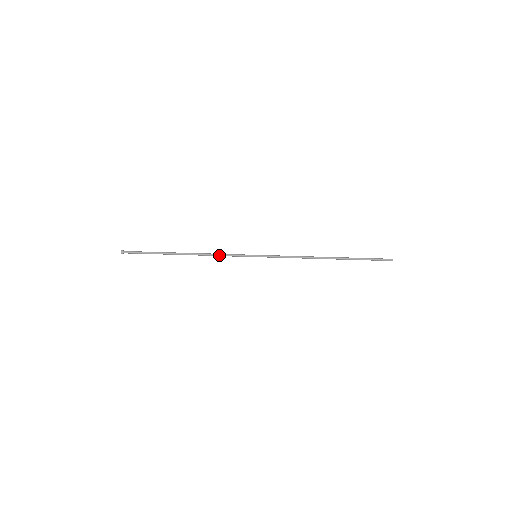
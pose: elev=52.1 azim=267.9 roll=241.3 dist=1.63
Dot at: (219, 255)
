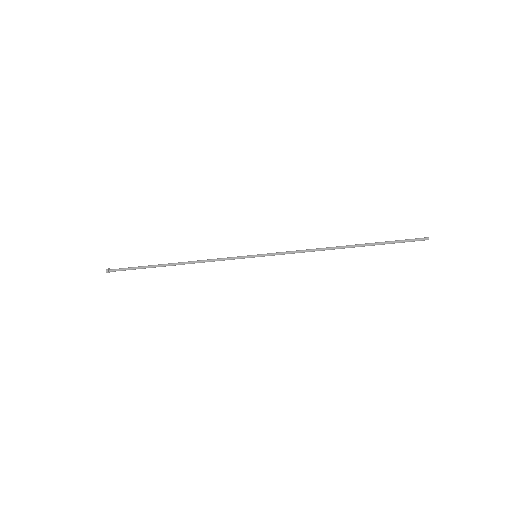
Dot at: occluded
